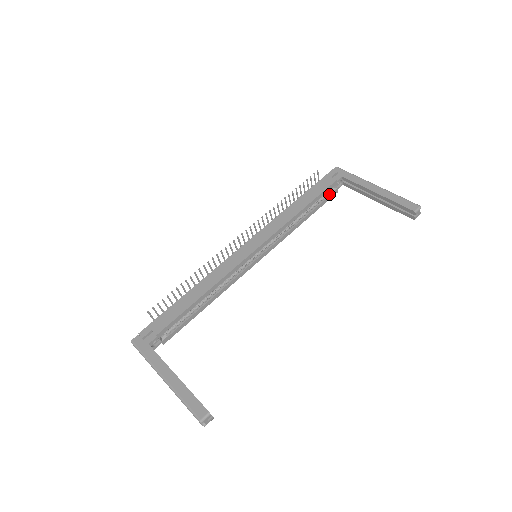
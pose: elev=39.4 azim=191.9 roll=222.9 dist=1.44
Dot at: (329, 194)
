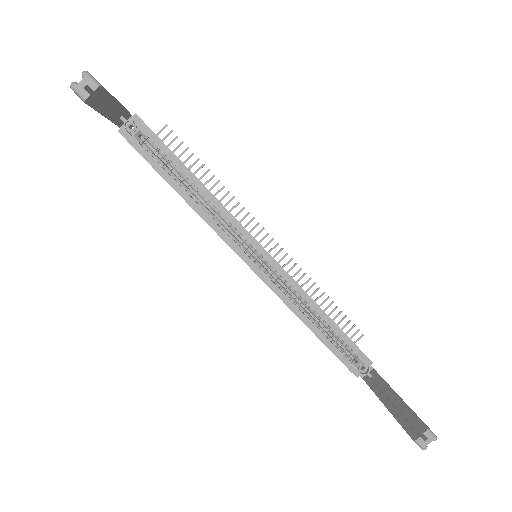
Dot at: (347, 357)
